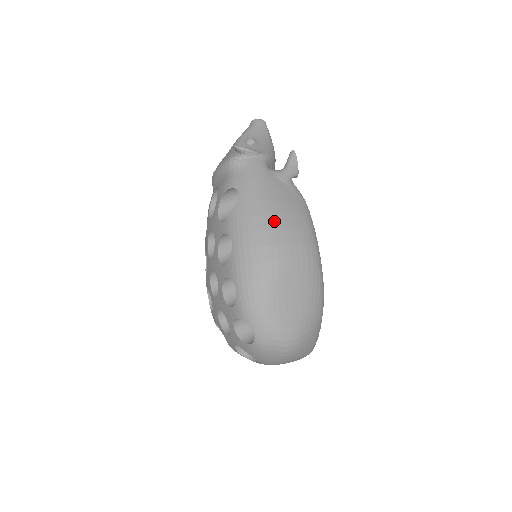
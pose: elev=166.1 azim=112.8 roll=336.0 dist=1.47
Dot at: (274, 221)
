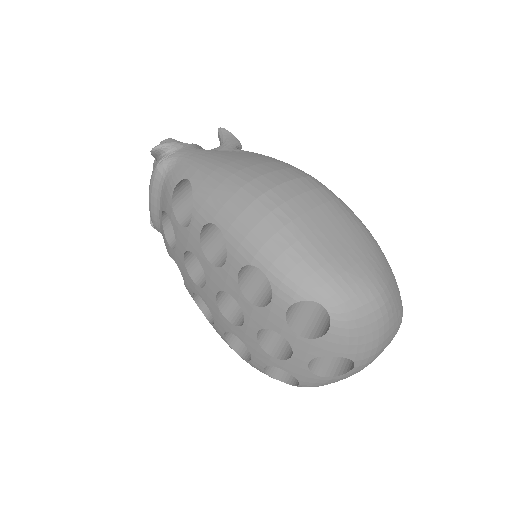
Dot at: (249, 173)
